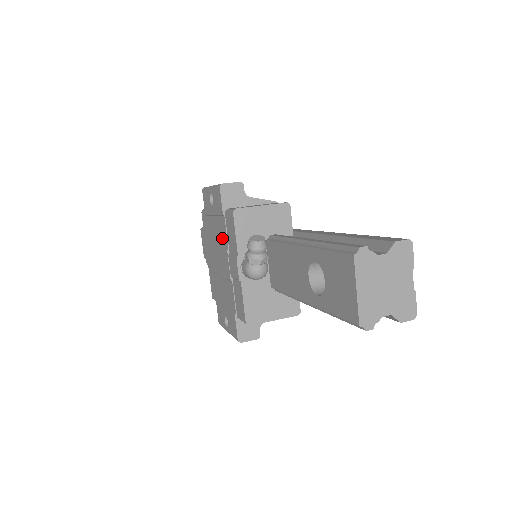
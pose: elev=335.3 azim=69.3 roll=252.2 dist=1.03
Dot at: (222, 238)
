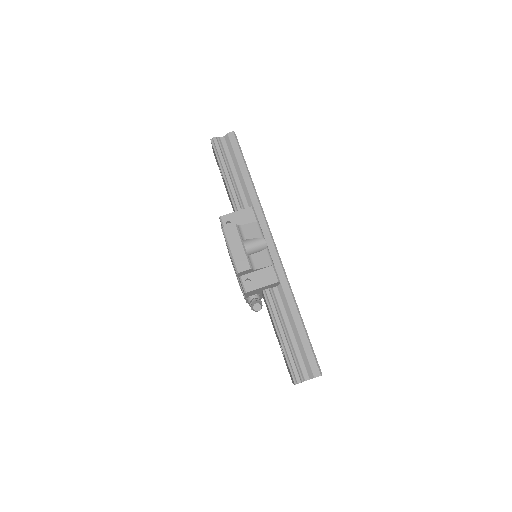
Dot at: occluded
